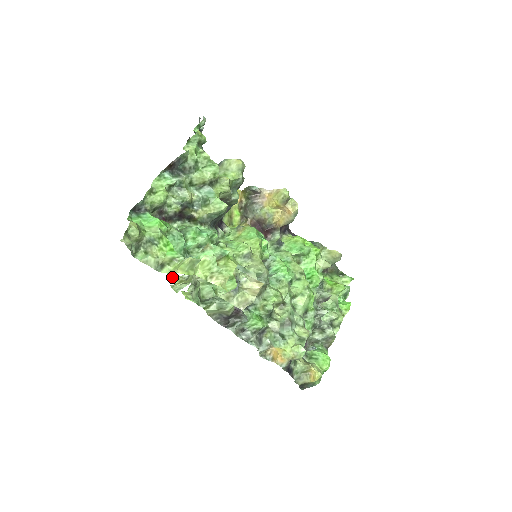
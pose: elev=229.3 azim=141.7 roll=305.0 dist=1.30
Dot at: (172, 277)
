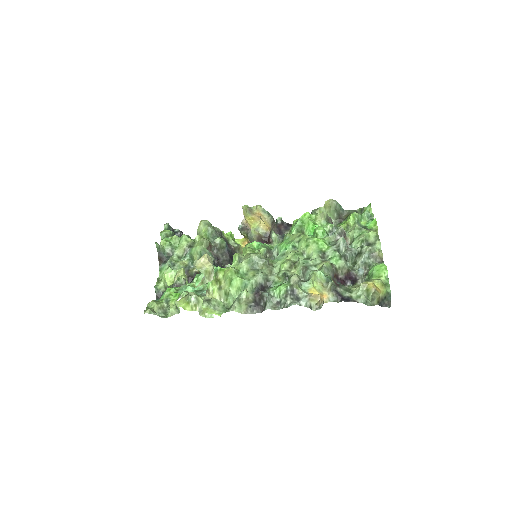
Dot at: (187, 308)
